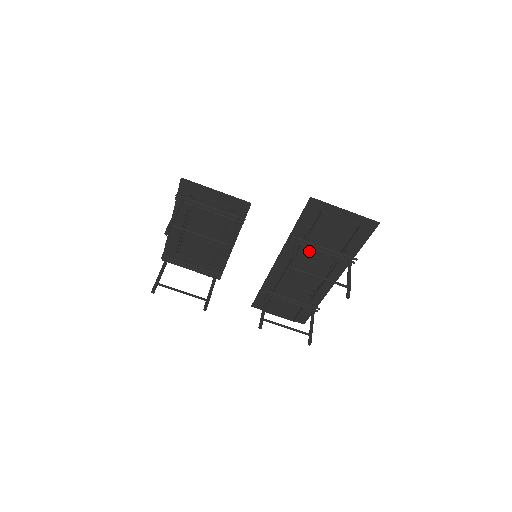
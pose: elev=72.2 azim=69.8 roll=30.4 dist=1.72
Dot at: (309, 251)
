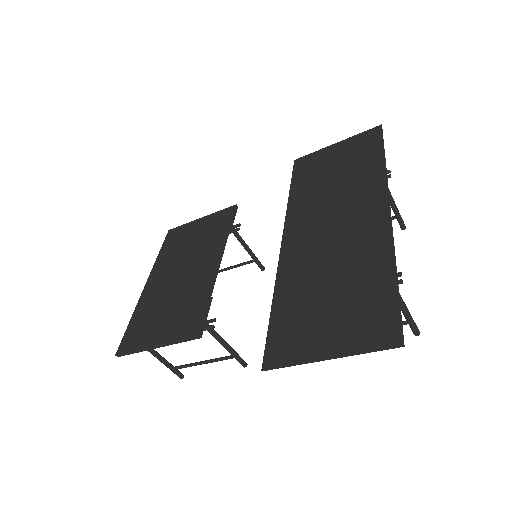
Dot at: occluded
